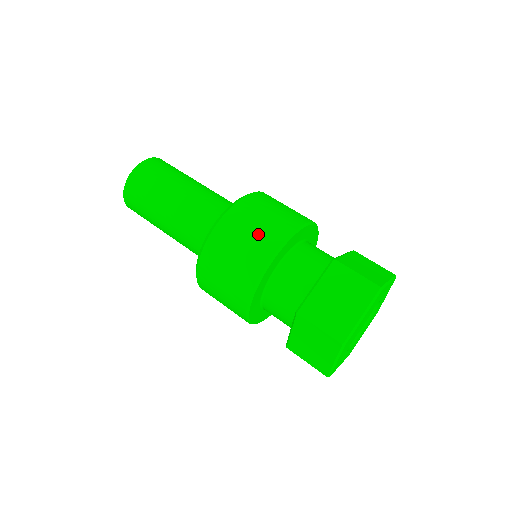
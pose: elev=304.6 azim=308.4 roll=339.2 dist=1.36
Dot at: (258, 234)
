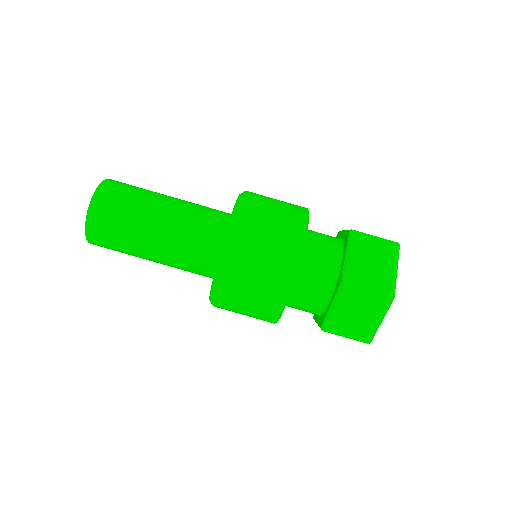
Dot at: (280, 221)
